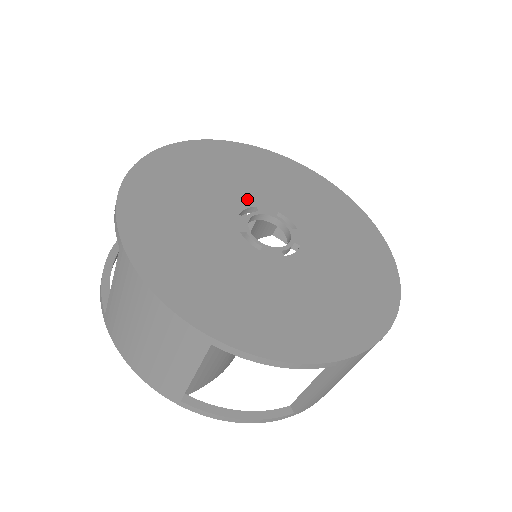
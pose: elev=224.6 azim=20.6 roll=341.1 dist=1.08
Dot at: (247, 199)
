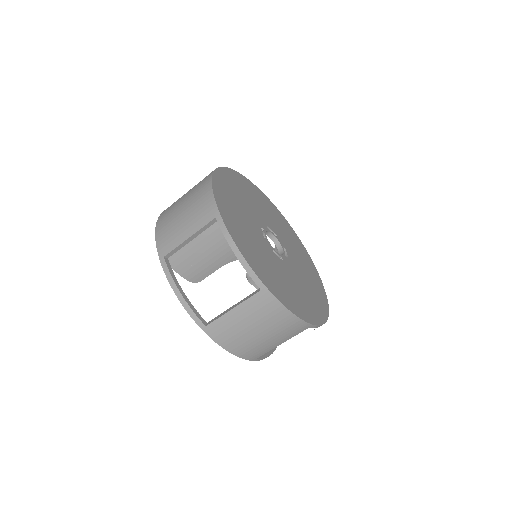
Dot at: (275, 230)
